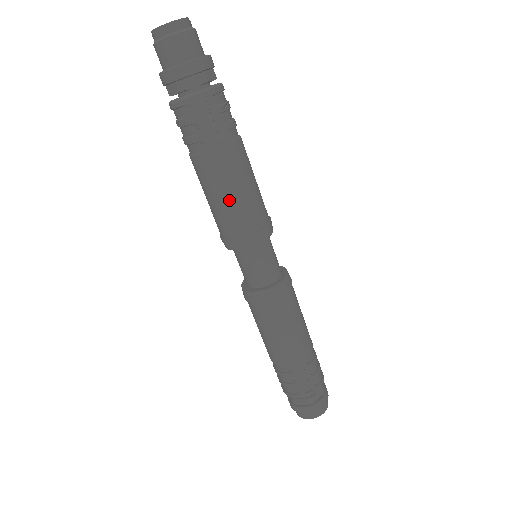
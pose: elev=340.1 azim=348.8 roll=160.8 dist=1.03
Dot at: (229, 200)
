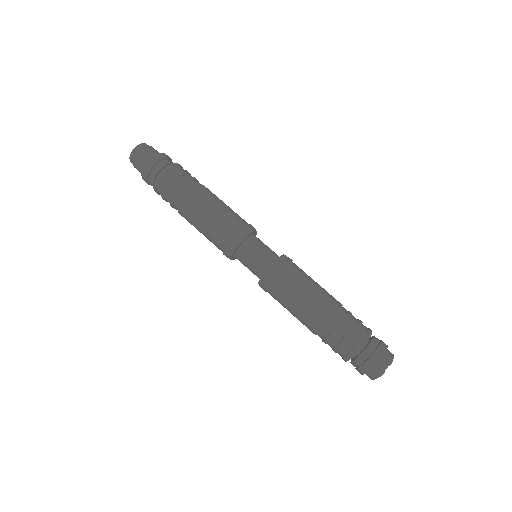
Dot at: (213, 217)
